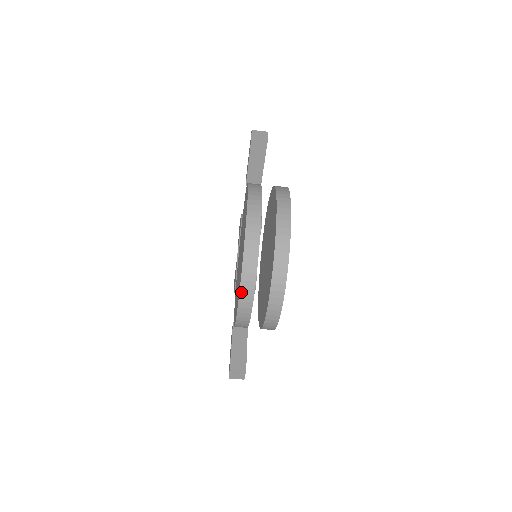
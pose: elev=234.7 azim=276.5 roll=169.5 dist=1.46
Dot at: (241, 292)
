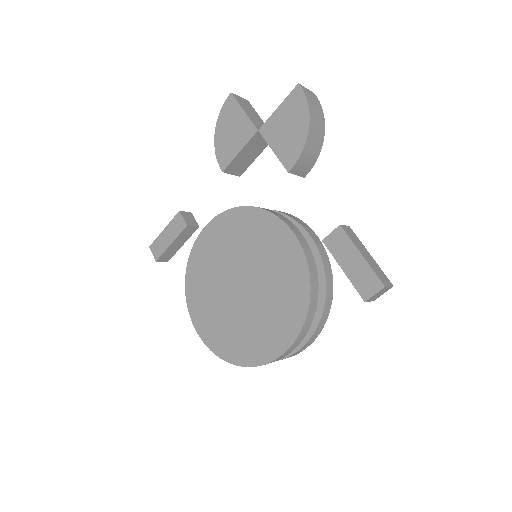
Dot at: (209, 348)
